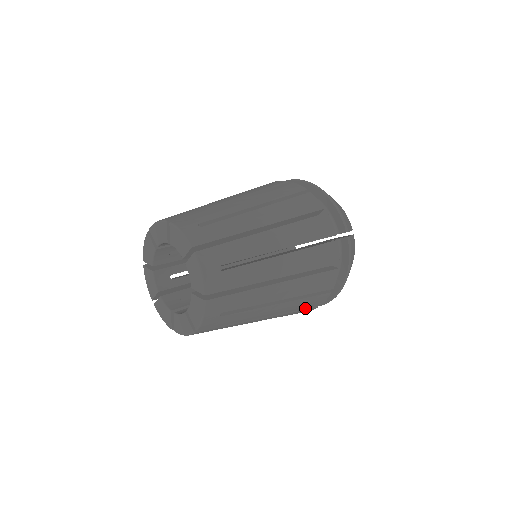
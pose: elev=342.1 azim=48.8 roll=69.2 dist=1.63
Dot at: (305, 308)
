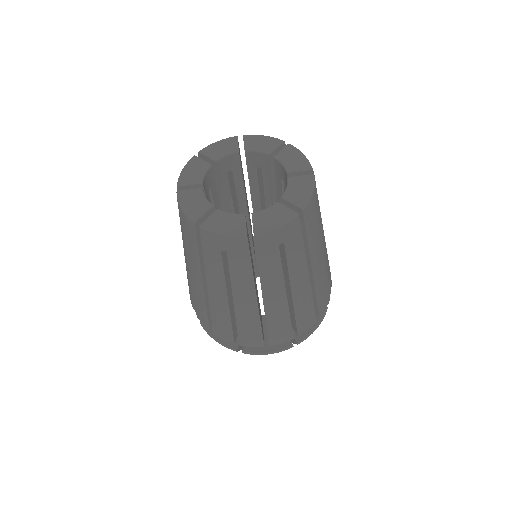
Dot at: (268, 333)
